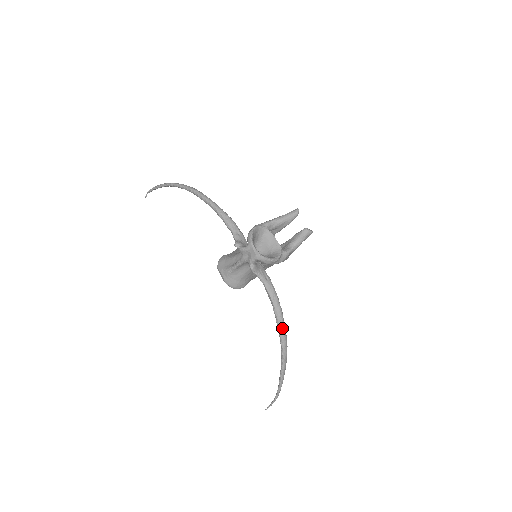
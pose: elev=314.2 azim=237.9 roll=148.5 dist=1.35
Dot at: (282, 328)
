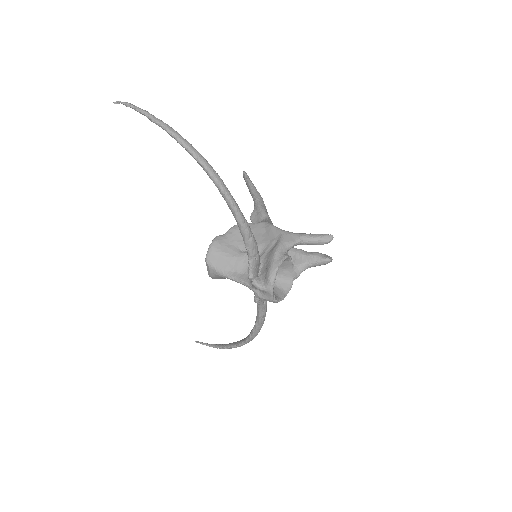
Dot at: (255, 335)
